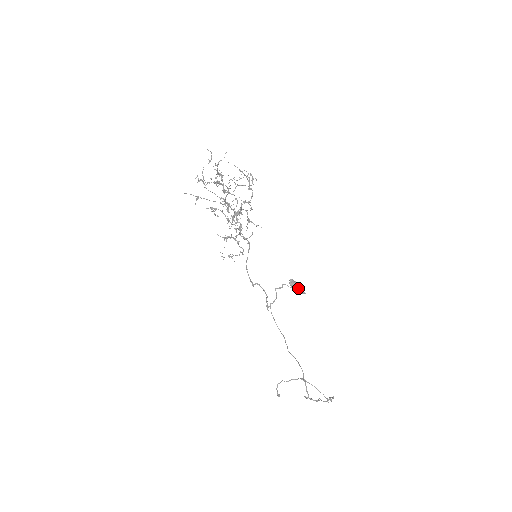
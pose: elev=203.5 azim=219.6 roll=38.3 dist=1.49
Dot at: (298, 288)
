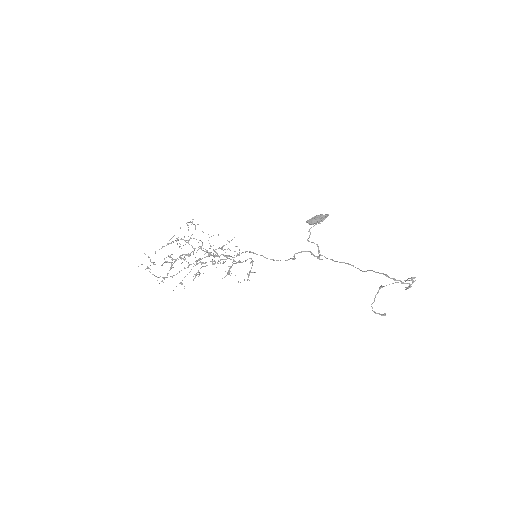
Dot at: (319, 220)
